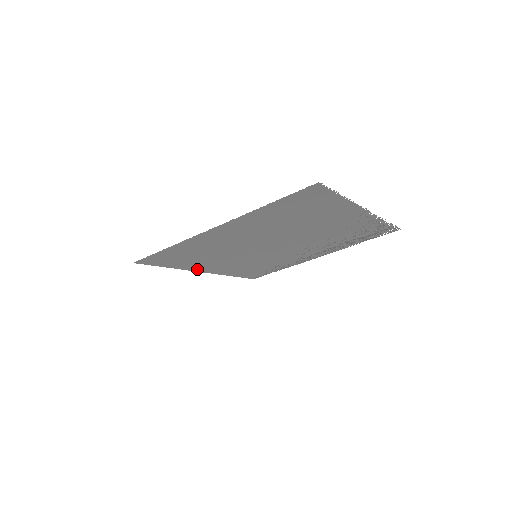
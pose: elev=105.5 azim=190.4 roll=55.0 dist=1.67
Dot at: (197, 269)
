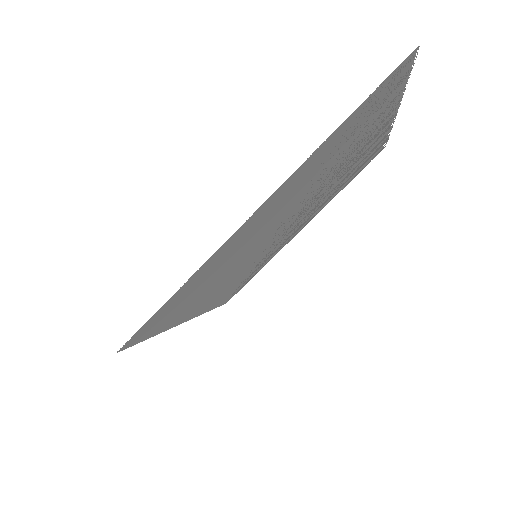
Dot at: (184, 318)
